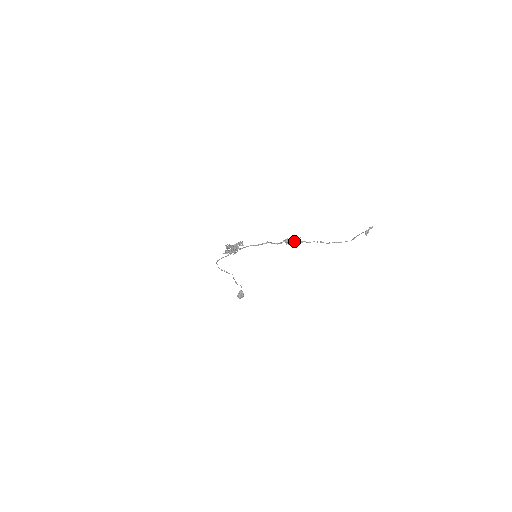
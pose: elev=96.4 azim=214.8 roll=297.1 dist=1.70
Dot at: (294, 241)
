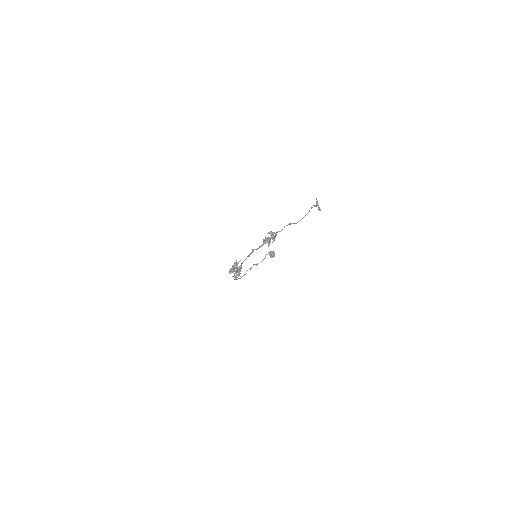
Dot at: occluded
